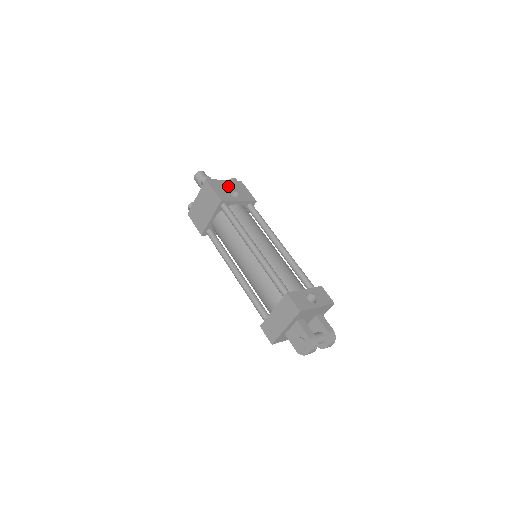
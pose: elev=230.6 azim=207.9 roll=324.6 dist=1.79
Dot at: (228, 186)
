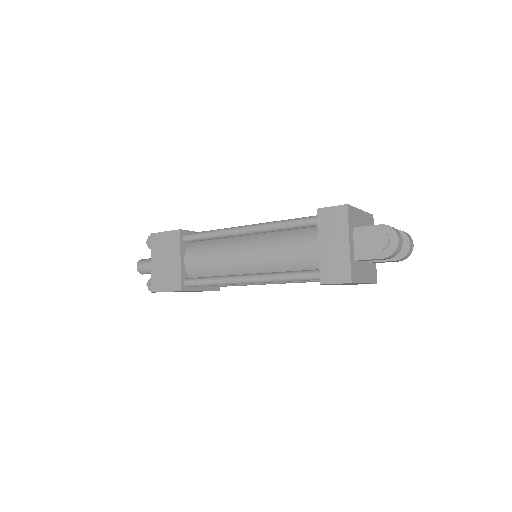
Dot at: occluded
